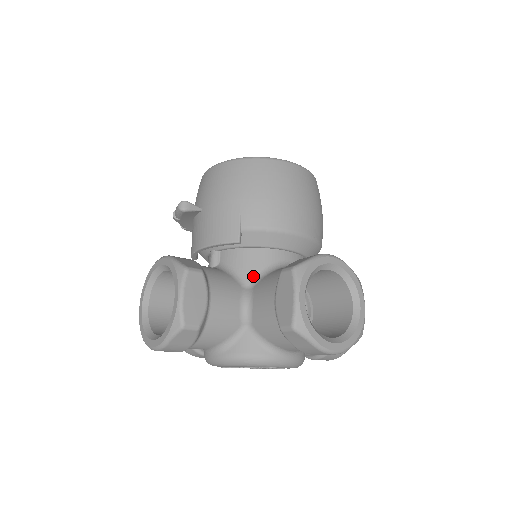
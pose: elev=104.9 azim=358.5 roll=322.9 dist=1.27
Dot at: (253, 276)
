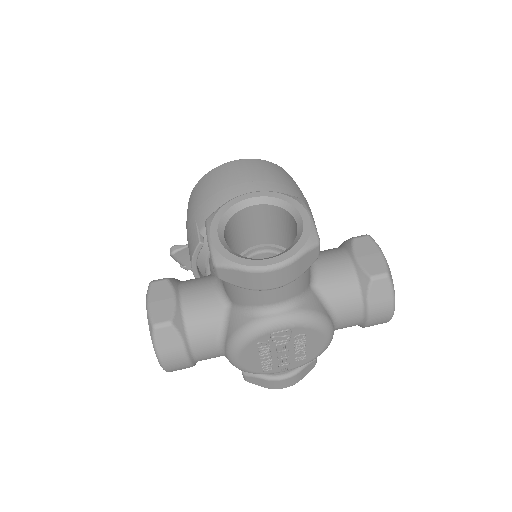
Dot at: occluded
